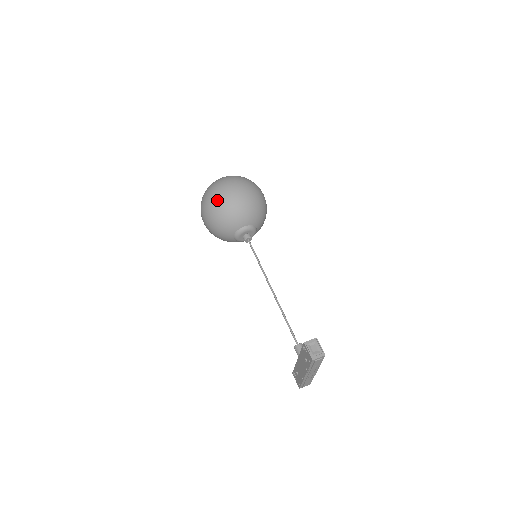
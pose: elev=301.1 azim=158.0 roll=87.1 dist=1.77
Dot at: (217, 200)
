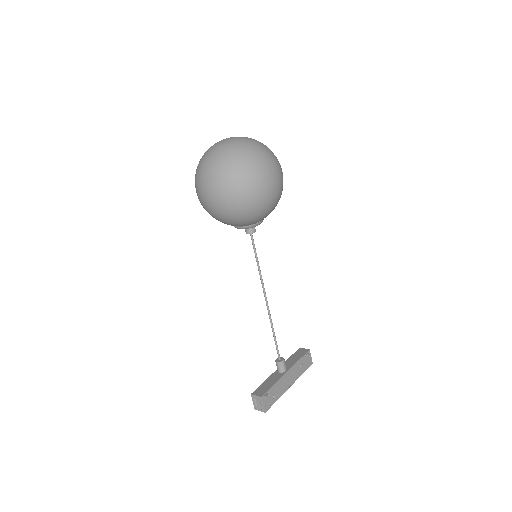
Dot at: (199, 199)
